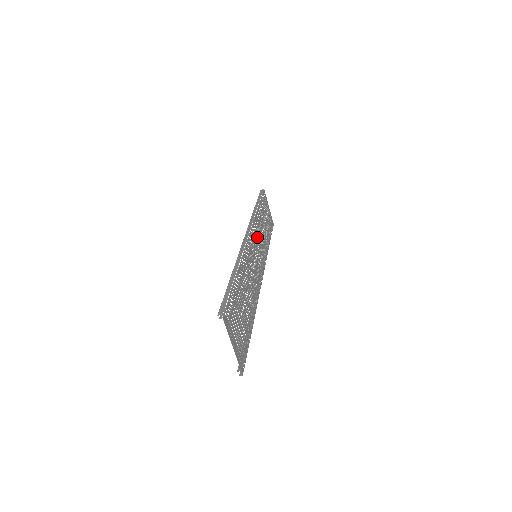
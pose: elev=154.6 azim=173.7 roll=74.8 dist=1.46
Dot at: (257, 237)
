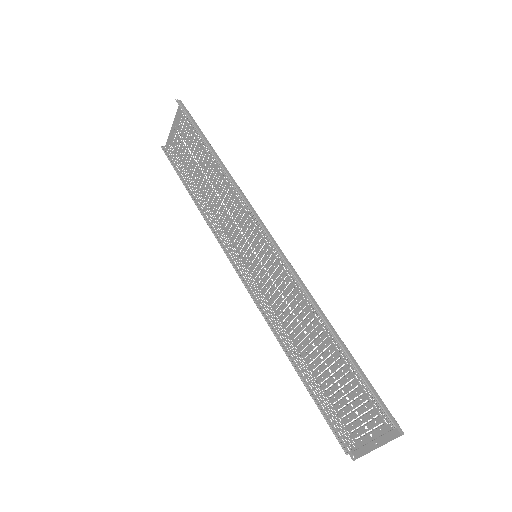
Dot at: (243, 220)
